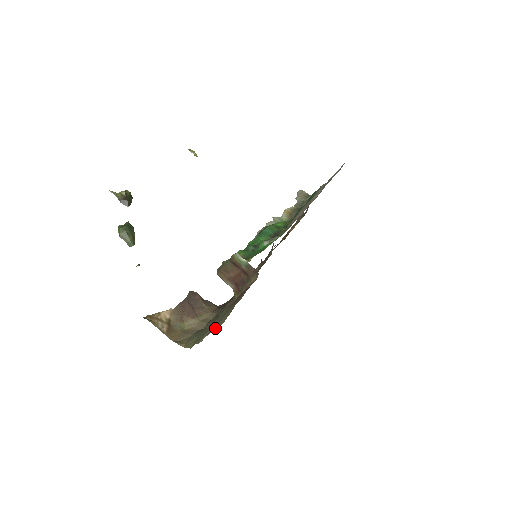
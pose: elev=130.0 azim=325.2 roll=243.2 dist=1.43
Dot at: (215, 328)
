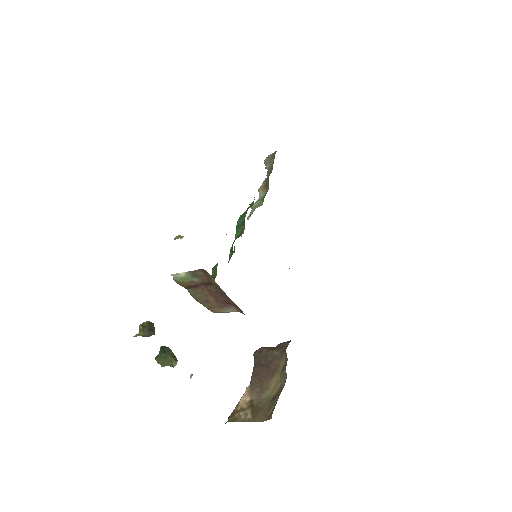
Dot at: occluded
